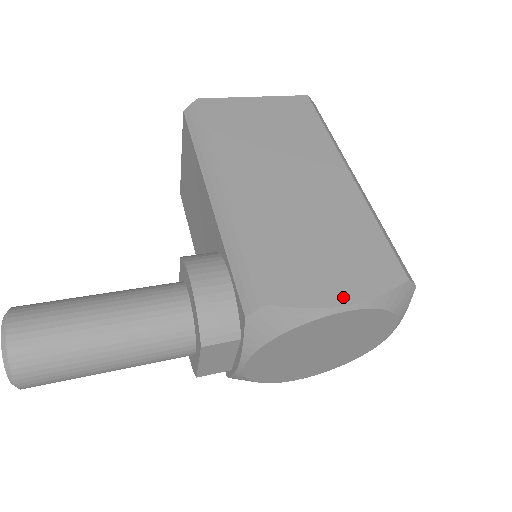
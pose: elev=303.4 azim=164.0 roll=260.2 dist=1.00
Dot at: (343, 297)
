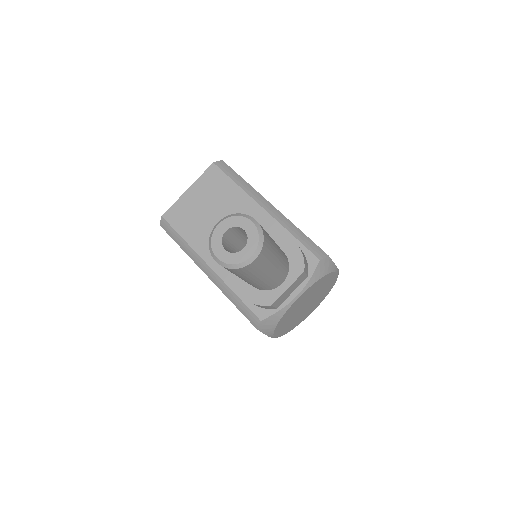
Dot at: occluded
